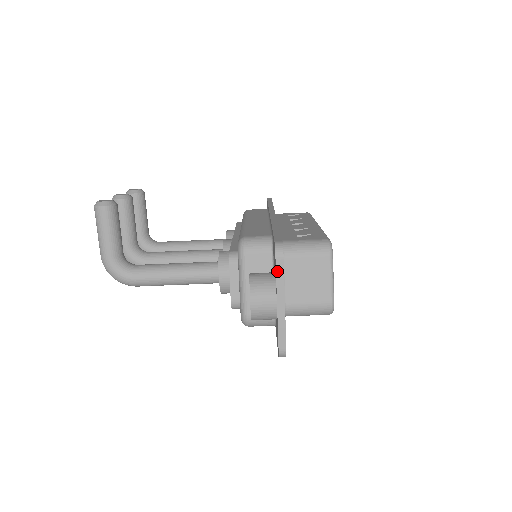
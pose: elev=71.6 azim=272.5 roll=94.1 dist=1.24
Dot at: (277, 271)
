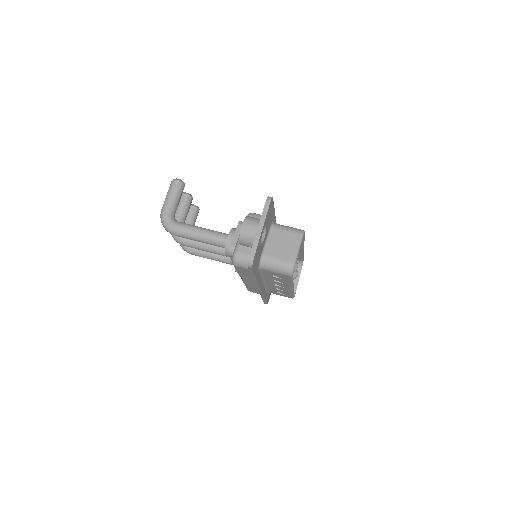
Dot at: (264, 208)
